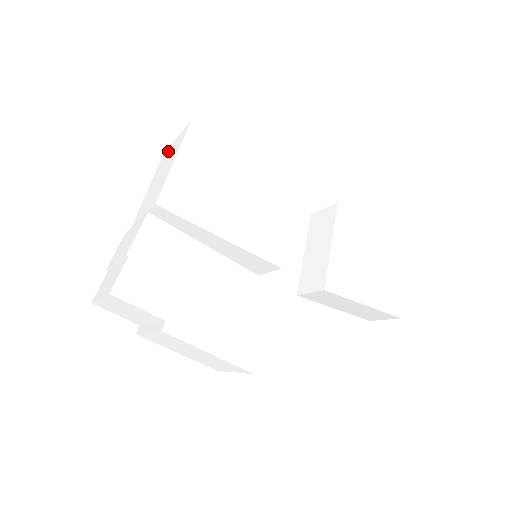
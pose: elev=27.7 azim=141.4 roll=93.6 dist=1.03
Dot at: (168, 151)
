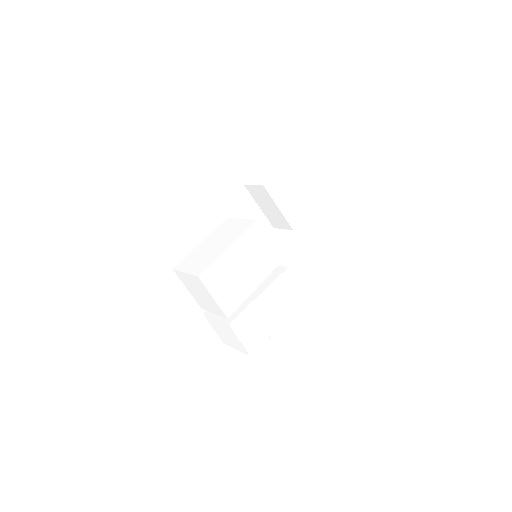
Dot at: (184, 277)
